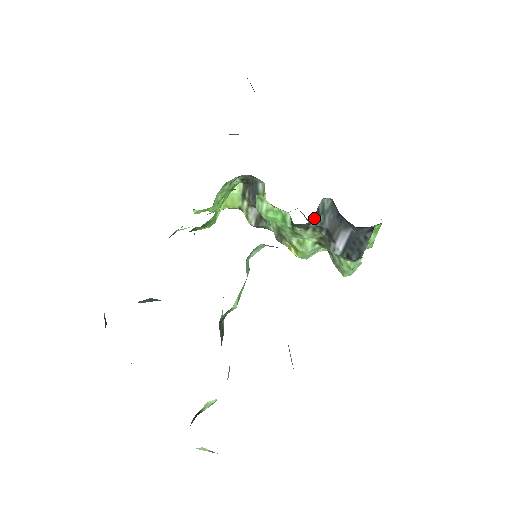
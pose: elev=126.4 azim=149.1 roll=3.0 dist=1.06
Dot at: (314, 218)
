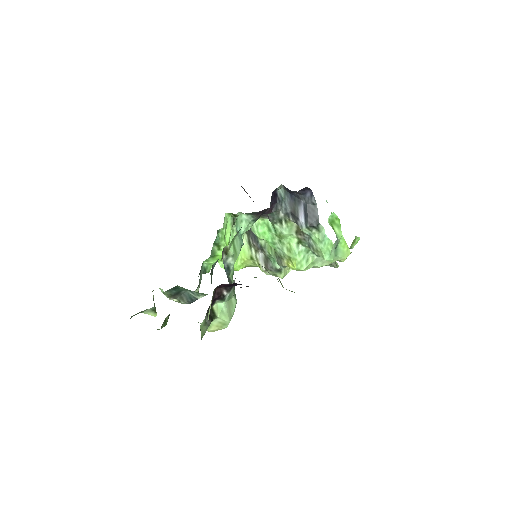
Dot at: (277, 203)
